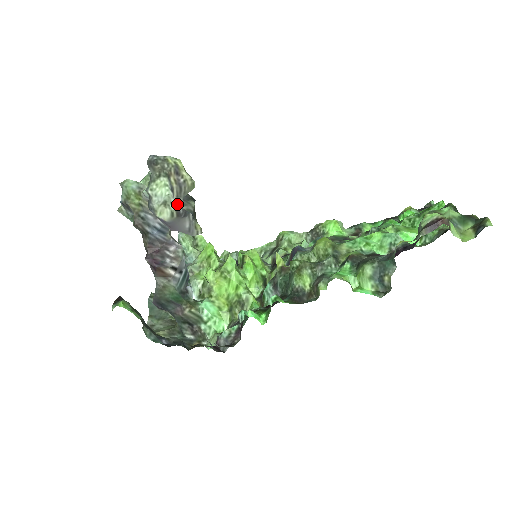
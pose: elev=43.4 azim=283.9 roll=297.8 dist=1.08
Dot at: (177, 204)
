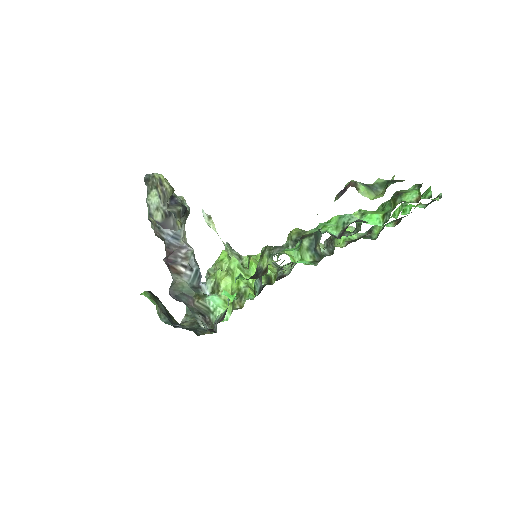
Dot at: (164, 208)
